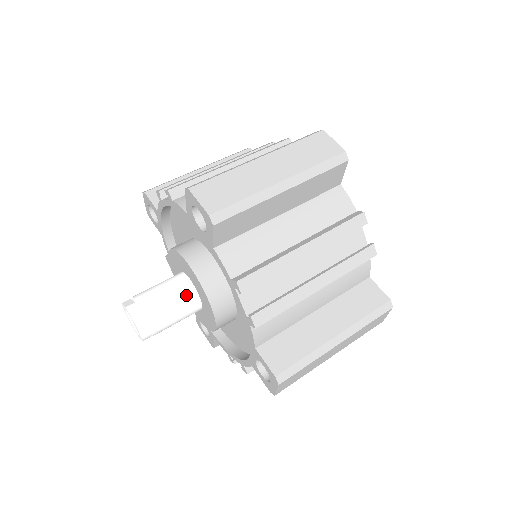
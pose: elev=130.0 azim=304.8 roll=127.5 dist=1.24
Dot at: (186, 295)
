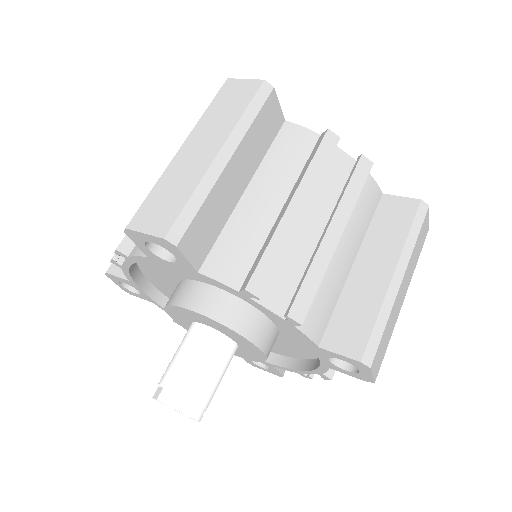
Dot at: (210, 343)
